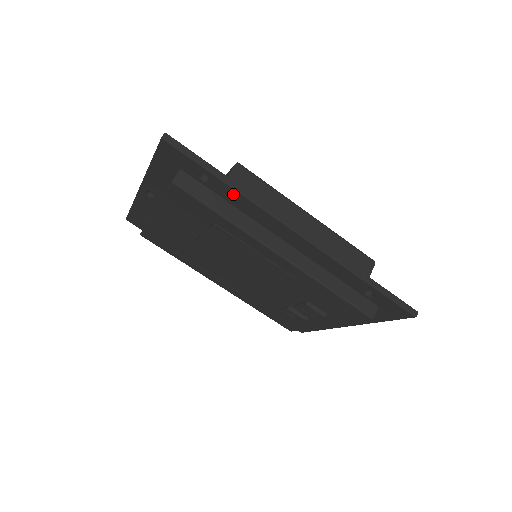
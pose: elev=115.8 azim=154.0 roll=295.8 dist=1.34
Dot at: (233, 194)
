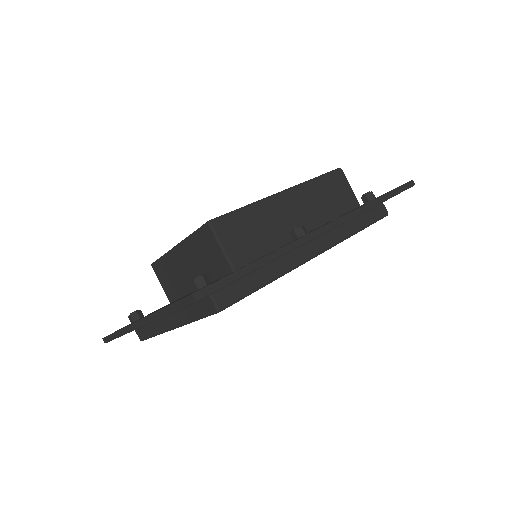
Dot at: occluded
